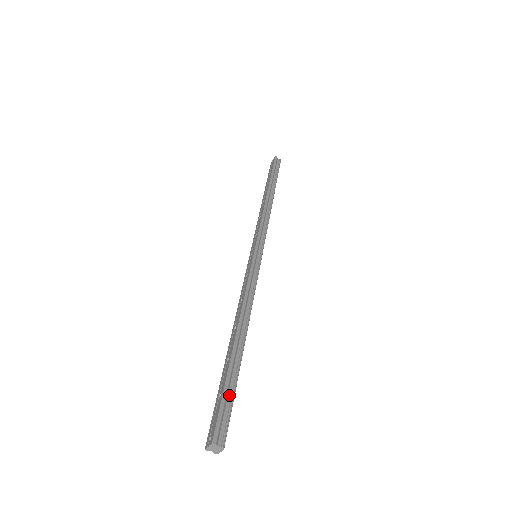
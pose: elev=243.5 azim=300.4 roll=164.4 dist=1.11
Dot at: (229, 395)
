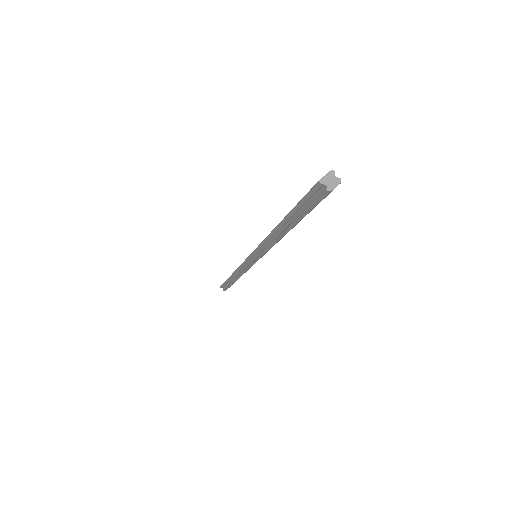
Dot at: occluded
